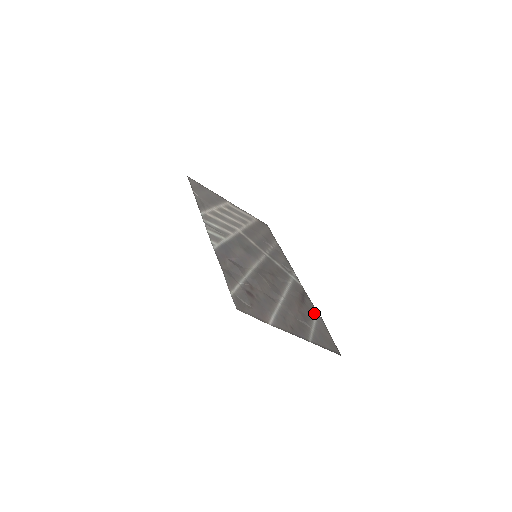
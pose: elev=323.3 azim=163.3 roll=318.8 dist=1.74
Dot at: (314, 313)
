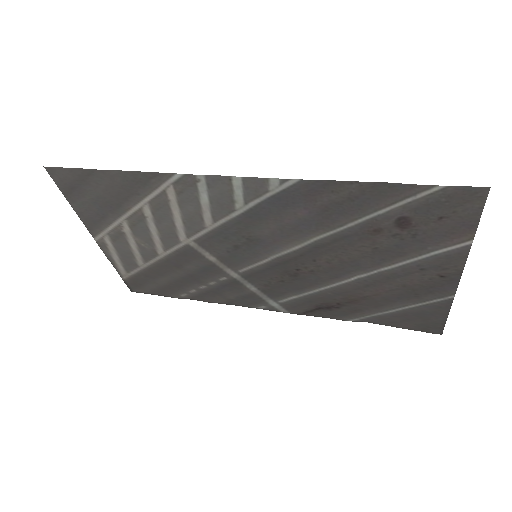
Dot at: (356, 317)
